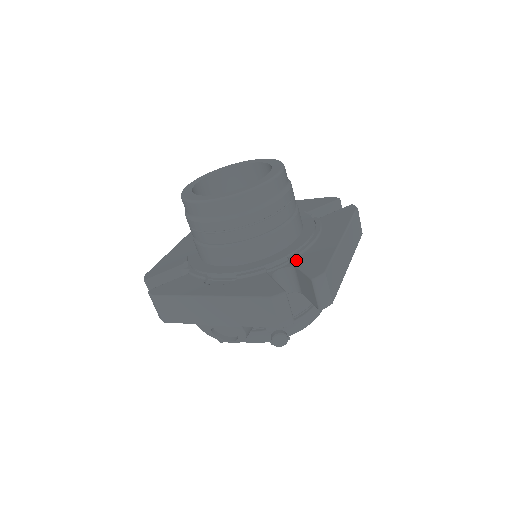
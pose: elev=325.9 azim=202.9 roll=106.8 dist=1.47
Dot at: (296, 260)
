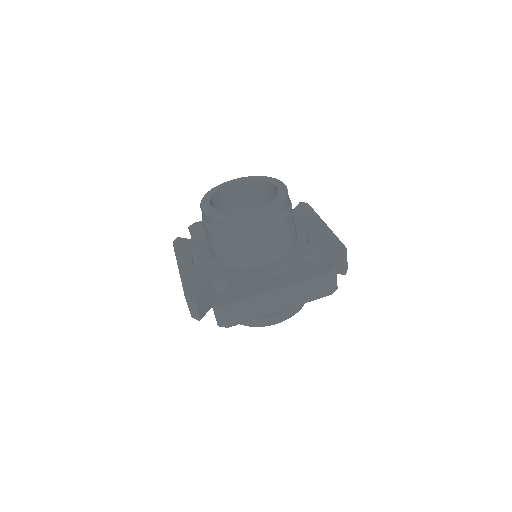
Dot at: (233, 283)
